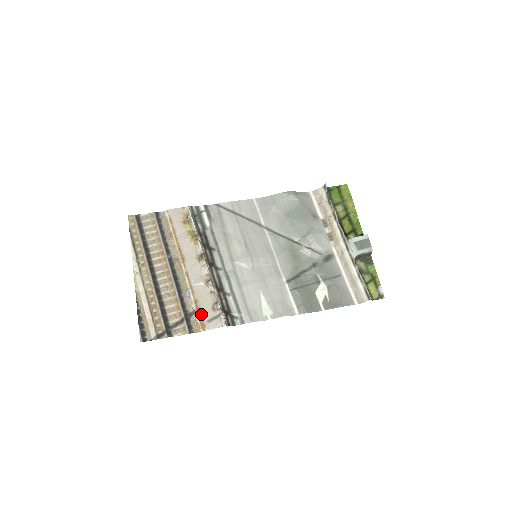
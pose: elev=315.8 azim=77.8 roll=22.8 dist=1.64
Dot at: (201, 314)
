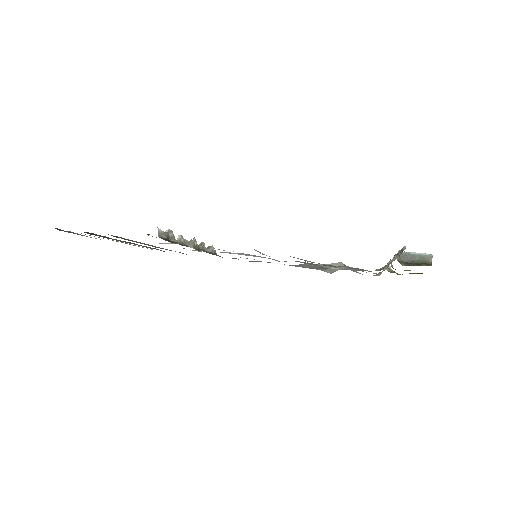
Dot at: occluded
